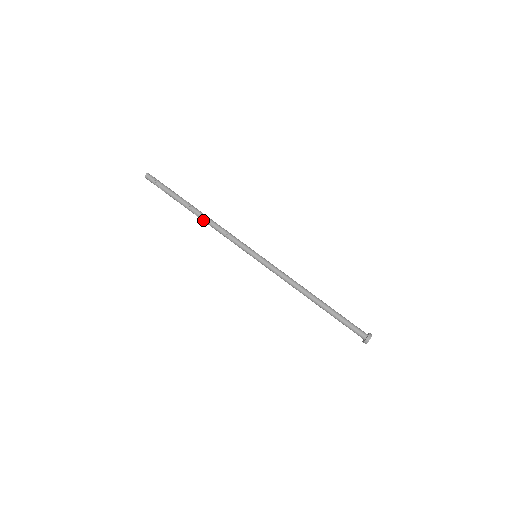
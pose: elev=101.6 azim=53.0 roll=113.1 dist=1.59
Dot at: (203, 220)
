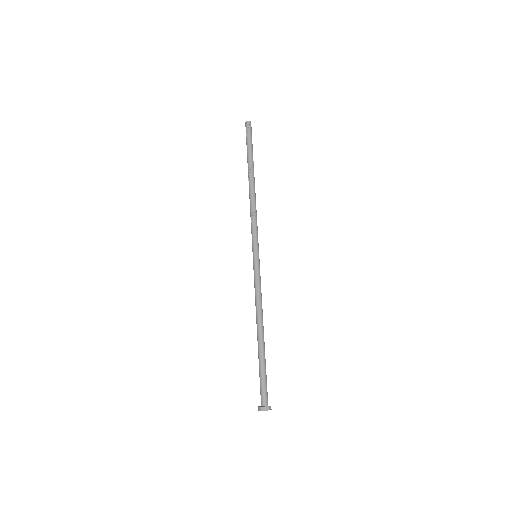
Dot at: (249, 192)
